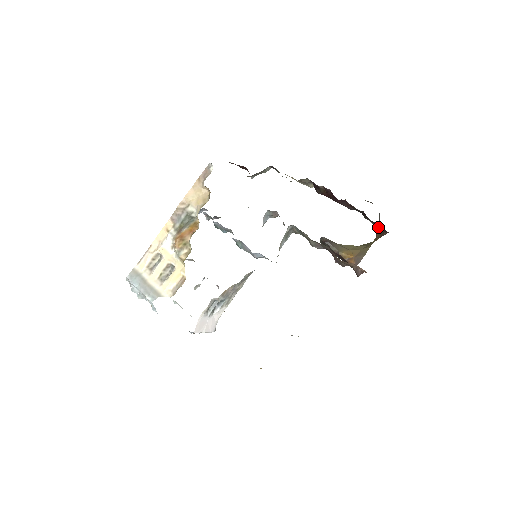
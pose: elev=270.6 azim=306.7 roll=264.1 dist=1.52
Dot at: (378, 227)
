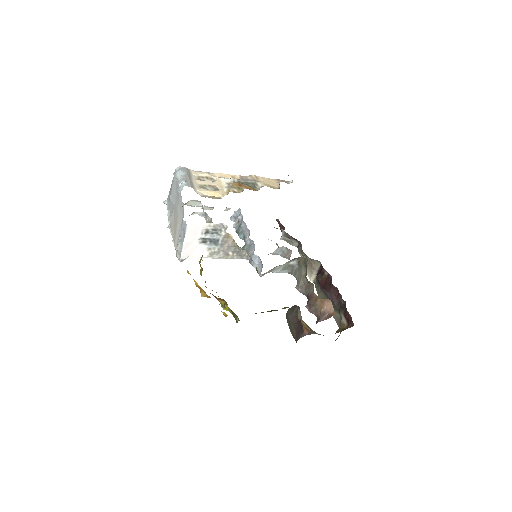
Dot at: (345, 323)
